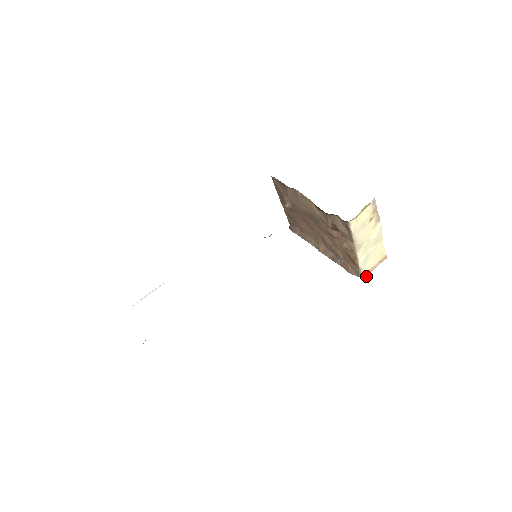
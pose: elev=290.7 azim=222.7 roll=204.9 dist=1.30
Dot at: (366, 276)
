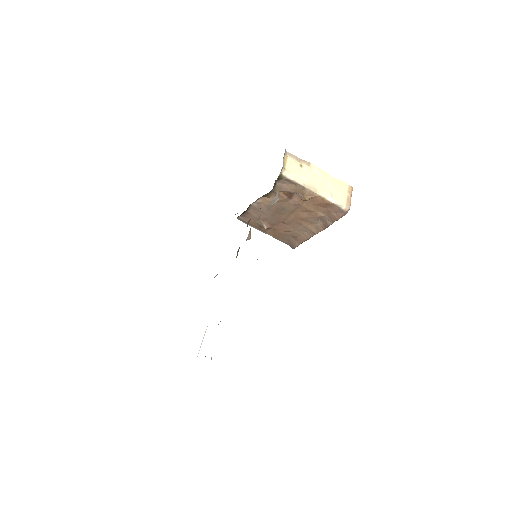
Dot at: (349, 208)
